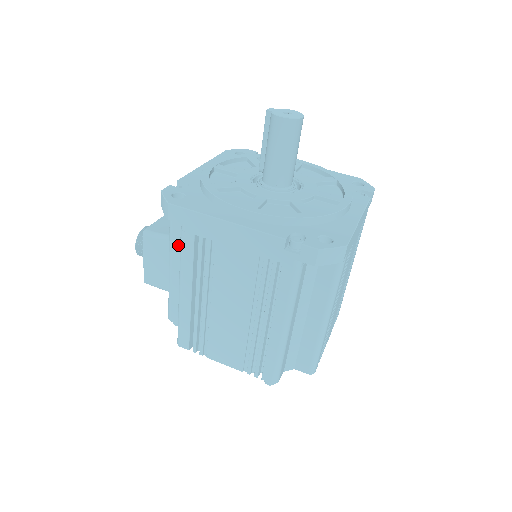
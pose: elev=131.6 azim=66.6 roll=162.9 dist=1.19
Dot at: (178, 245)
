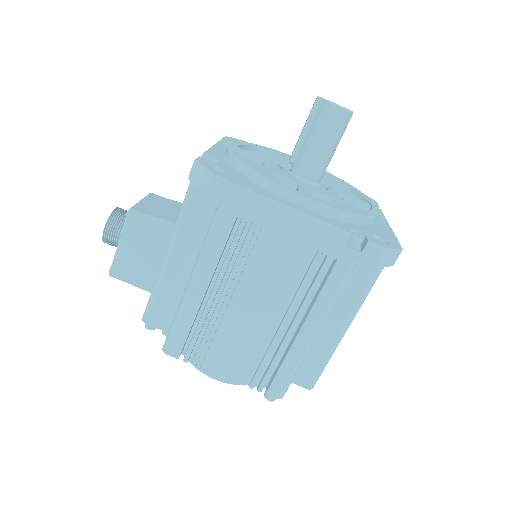
Dot at: (189, 230)
